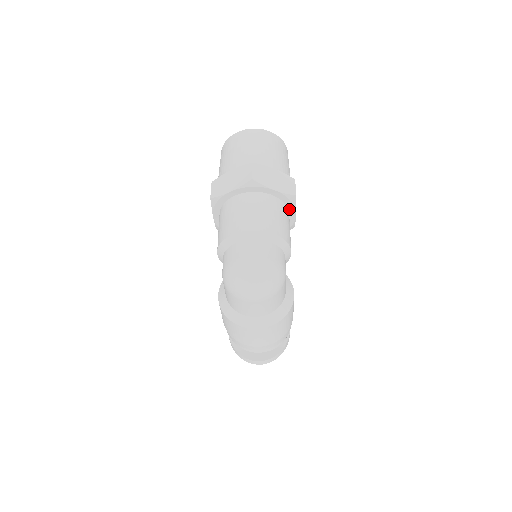
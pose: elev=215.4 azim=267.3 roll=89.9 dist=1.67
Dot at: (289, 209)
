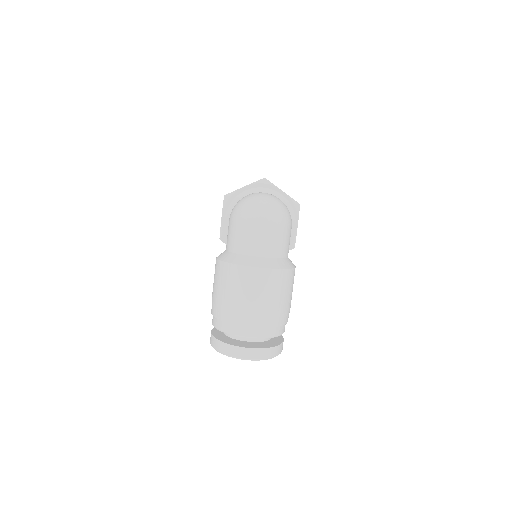
Dot at: occluded
